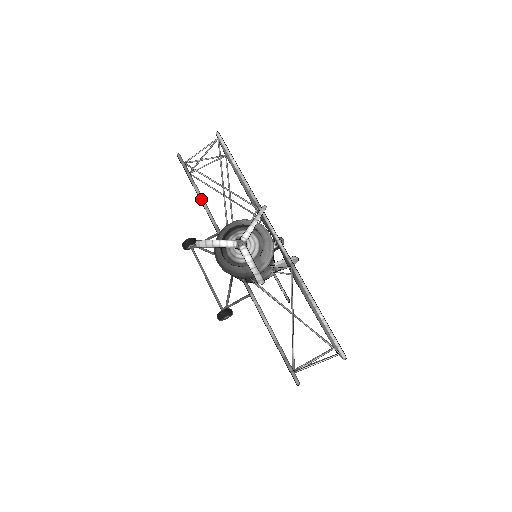
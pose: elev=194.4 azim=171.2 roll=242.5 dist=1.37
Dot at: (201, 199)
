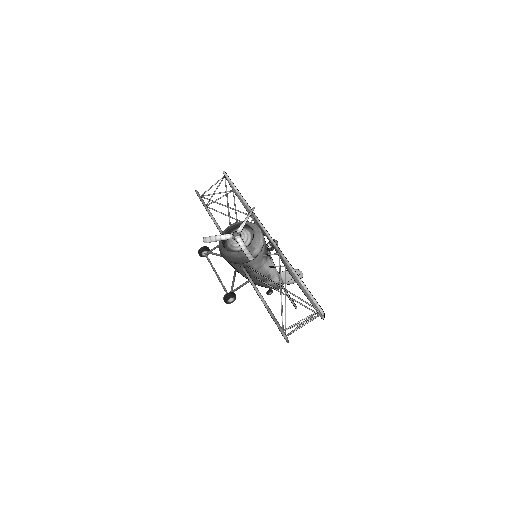
Dot at: (211, 216)
